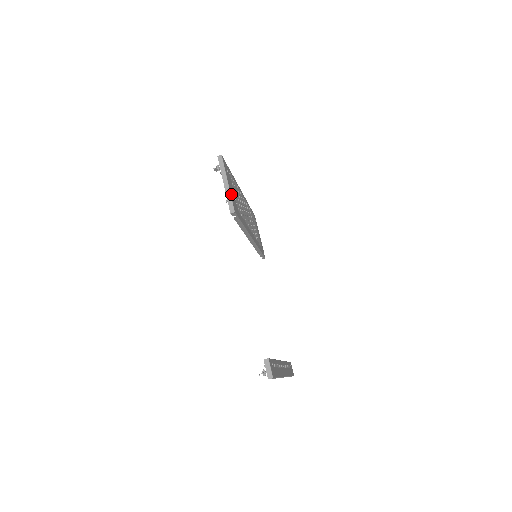
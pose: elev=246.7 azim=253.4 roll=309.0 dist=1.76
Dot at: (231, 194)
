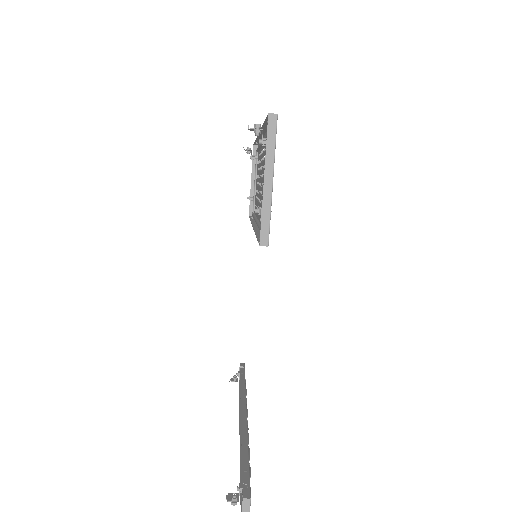
Dot at: (270, 203)
